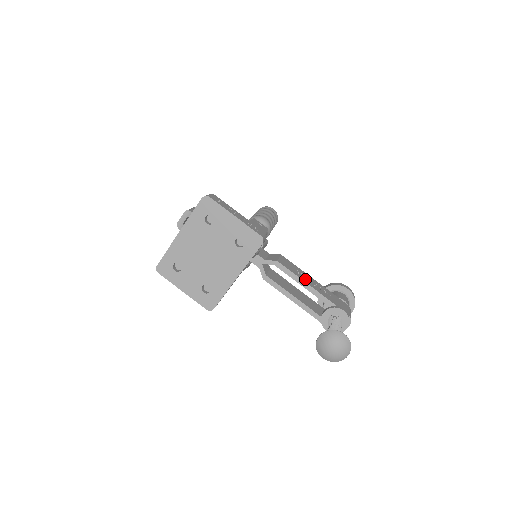
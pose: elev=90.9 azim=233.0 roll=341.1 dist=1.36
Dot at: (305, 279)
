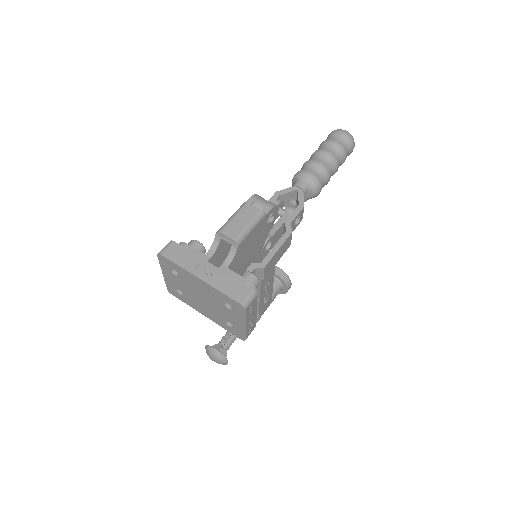
Dot at: (264, 292)
